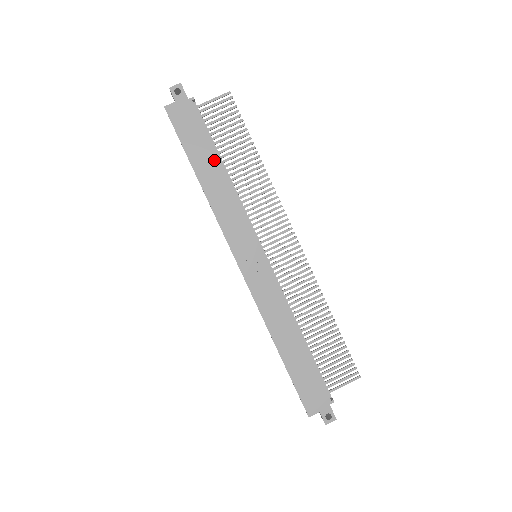
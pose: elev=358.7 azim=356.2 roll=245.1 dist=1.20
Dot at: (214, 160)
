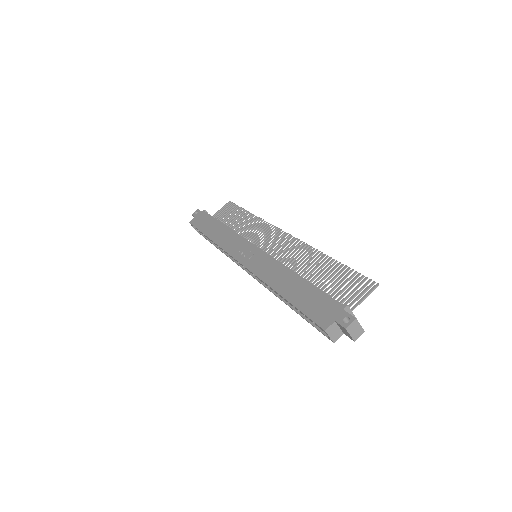
Dot at: (218, 225)
